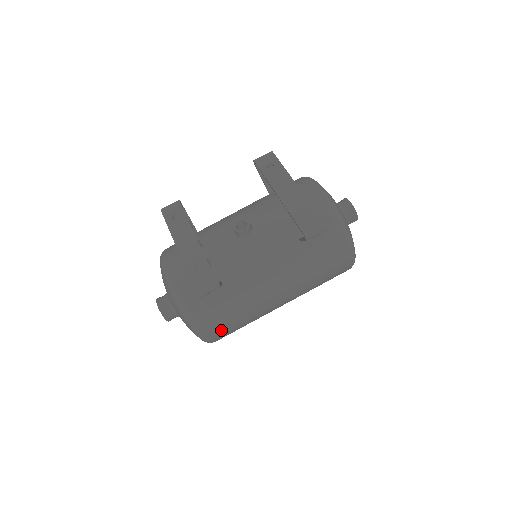
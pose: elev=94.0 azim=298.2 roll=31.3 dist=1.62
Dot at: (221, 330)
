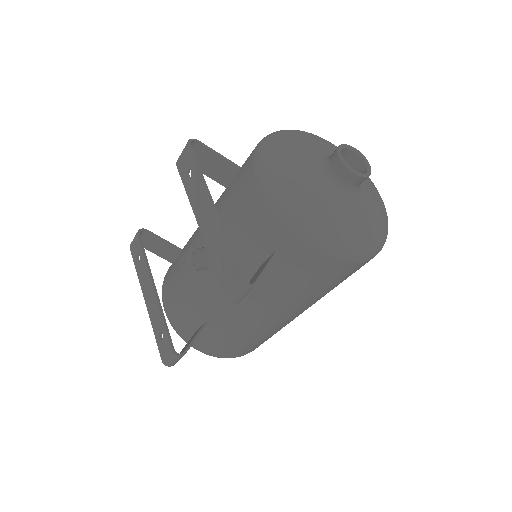
Dot at: (245, 350)
